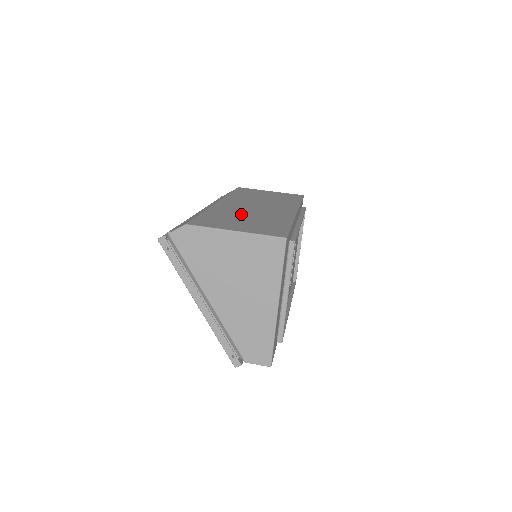
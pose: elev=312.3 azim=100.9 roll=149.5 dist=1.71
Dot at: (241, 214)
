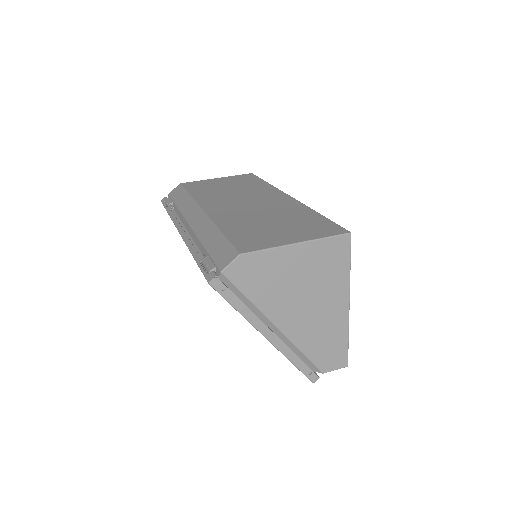
Dot at: (257, 218)
